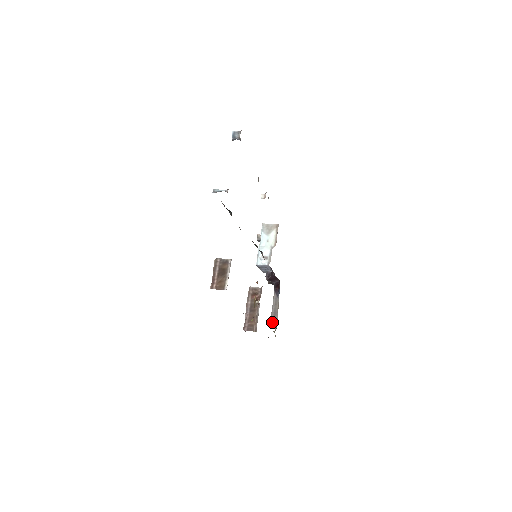
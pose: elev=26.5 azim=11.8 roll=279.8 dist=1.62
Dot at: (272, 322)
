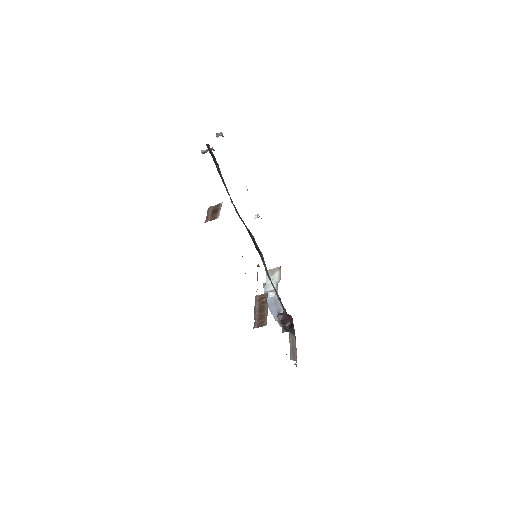
Dot at: (292, 357)
